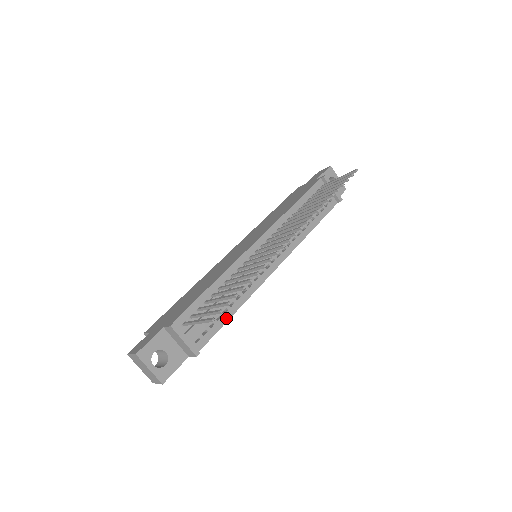
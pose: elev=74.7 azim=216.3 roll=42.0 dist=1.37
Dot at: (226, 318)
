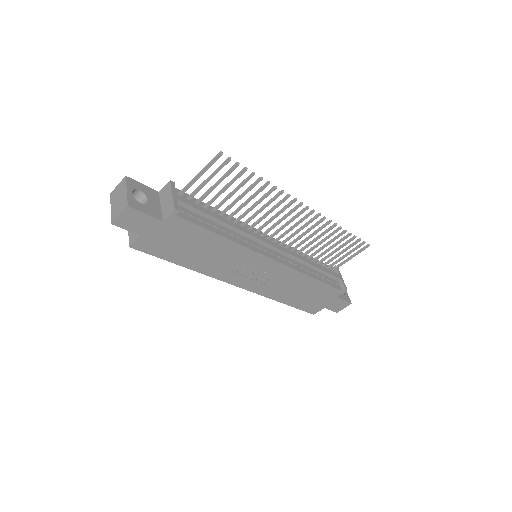
Dot at: (213, 230)
